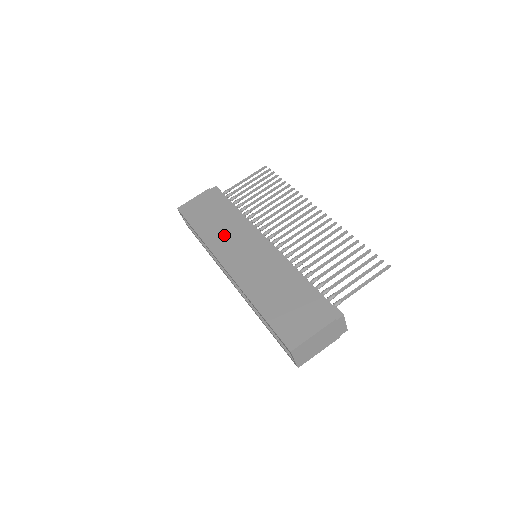
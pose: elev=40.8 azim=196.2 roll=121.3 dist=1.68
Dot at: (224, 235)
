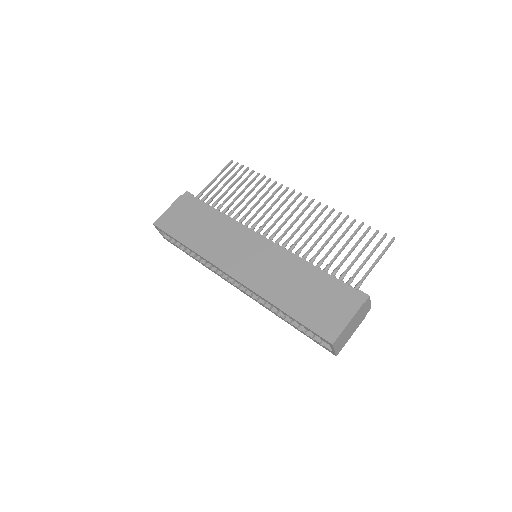
Dot at: (217, 242)
